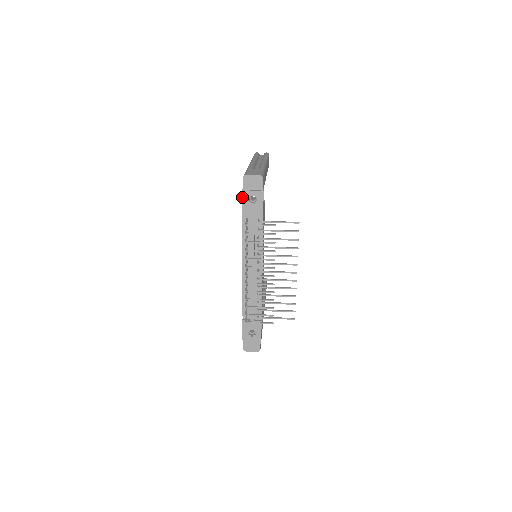
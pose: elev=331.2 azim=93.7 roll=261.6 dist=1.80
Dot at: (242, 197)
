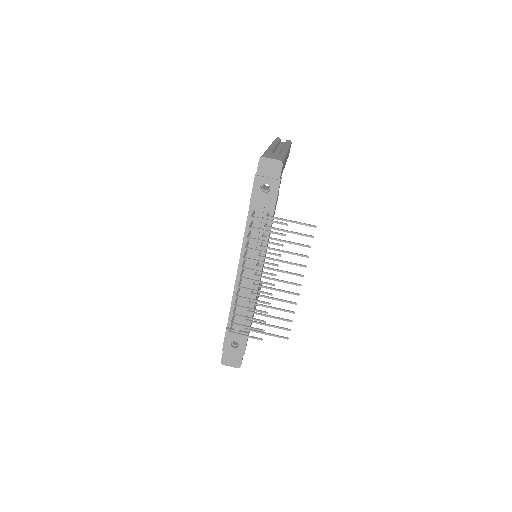
Dot at: (253, 183)
